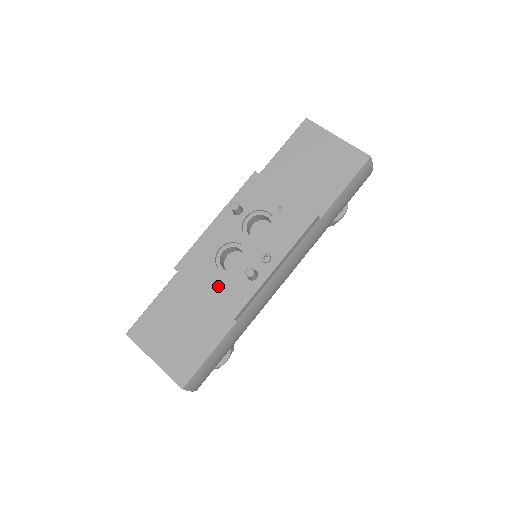
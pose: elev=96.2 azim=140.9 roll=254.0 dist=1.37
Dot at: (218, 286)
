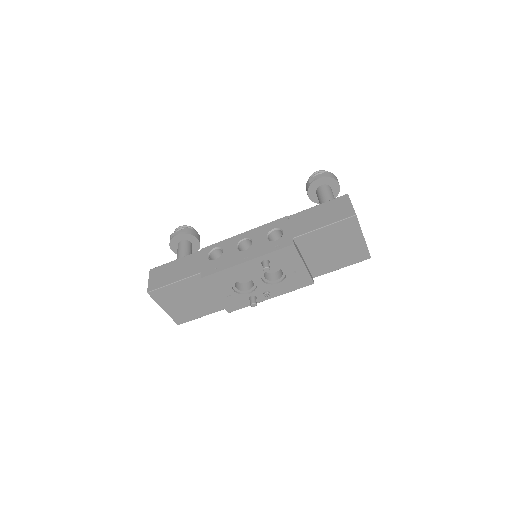
Dot at: (227, 297)
